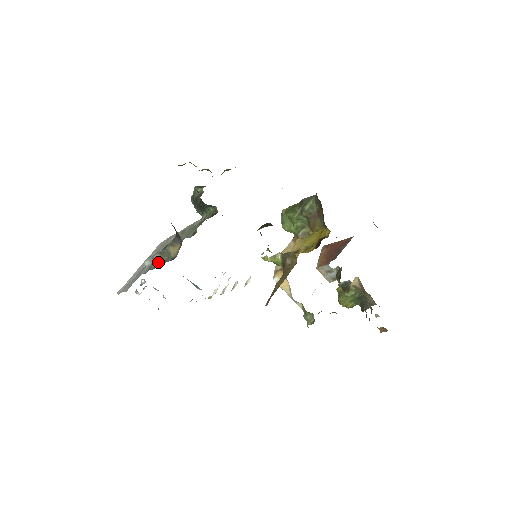
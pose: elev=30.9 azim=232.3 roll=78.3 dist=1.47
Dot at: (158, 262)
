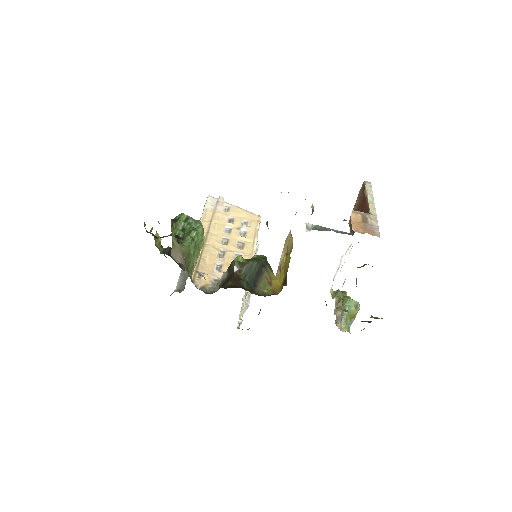
Dot at: occluded
